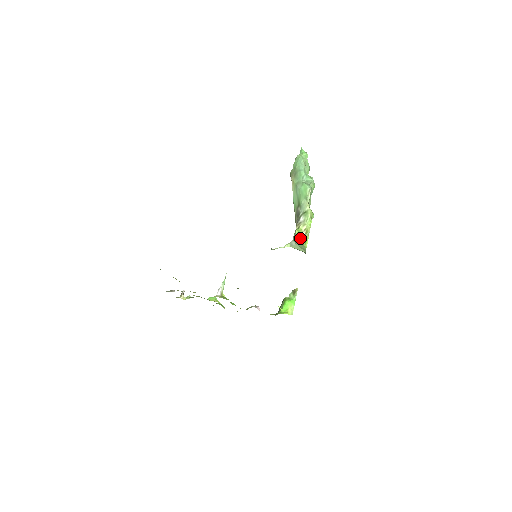
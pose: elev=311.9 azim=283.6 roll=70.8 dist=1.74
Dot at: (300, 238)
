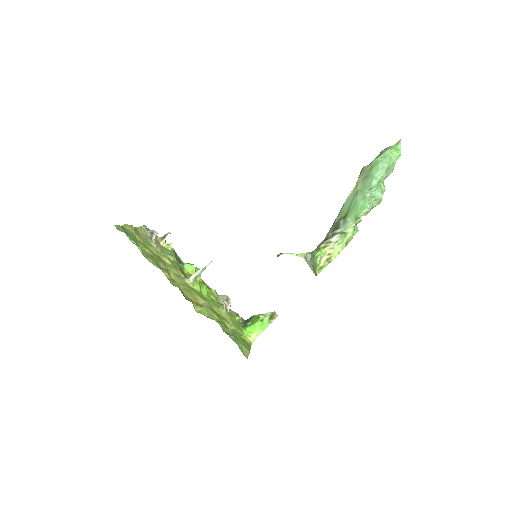
Dot at: (316, 263)
